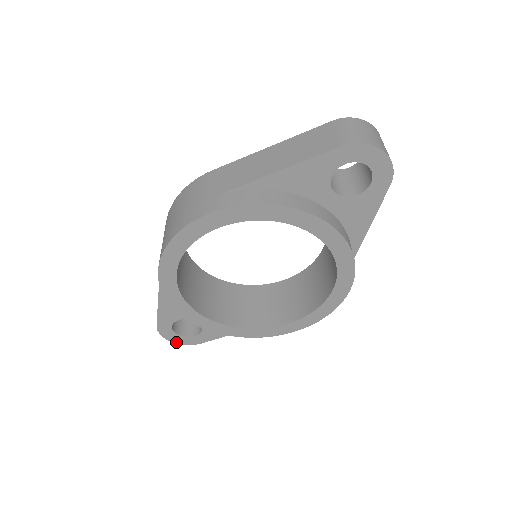
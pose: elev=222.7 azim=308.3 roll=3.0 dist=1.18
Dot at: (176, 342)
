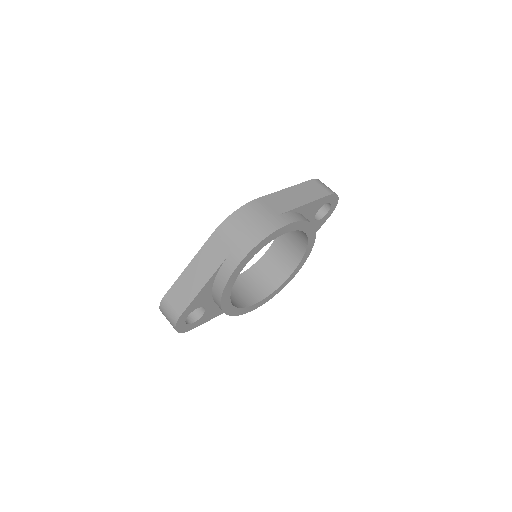
Dot at: (179, 331)
